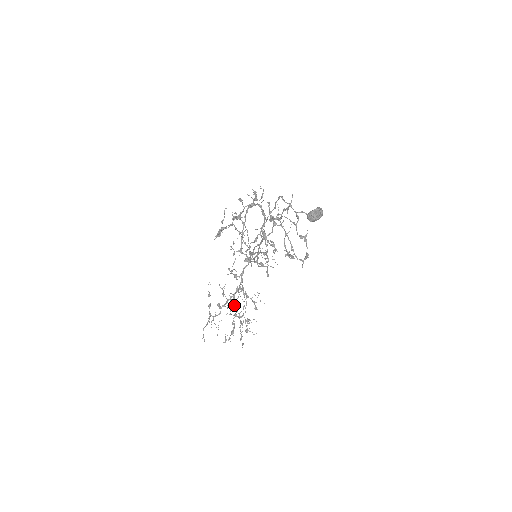
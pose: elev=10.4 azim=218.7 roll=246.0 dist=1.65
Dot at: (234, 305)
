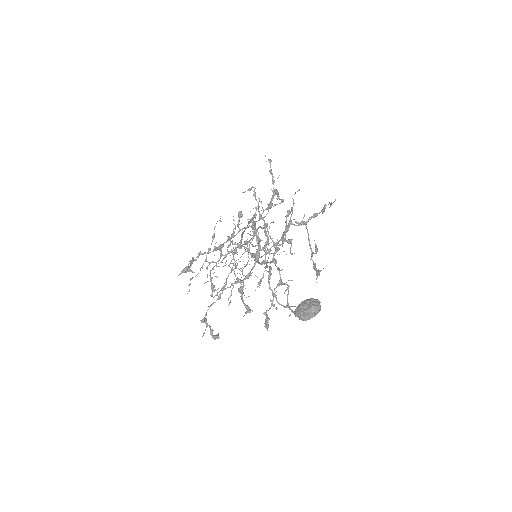
Dot at: (233, 264)
